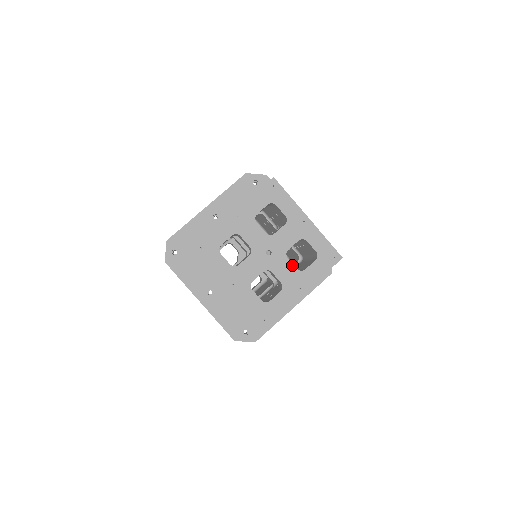
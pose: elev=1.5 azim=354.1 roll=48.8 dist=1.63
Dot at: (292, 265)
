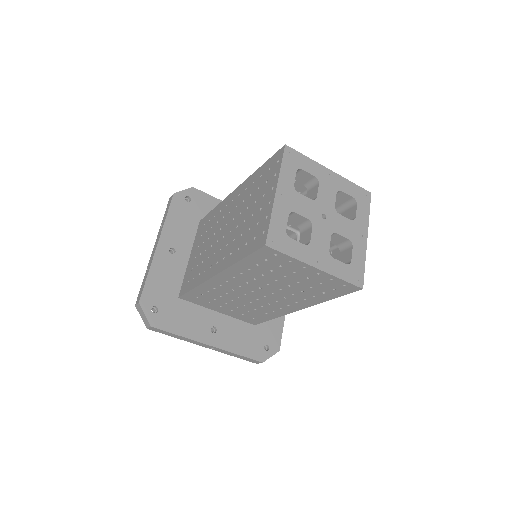
Dot at: (329, 243)
